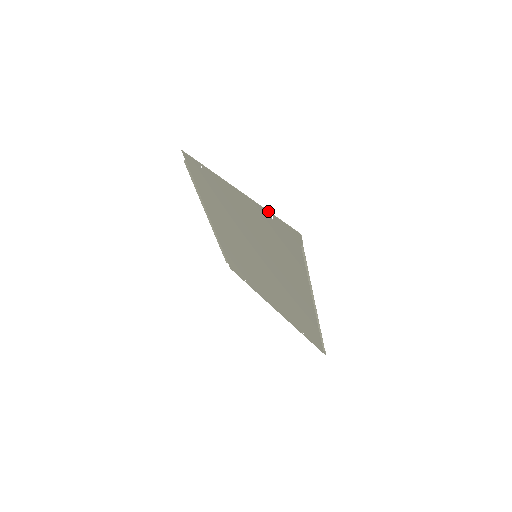
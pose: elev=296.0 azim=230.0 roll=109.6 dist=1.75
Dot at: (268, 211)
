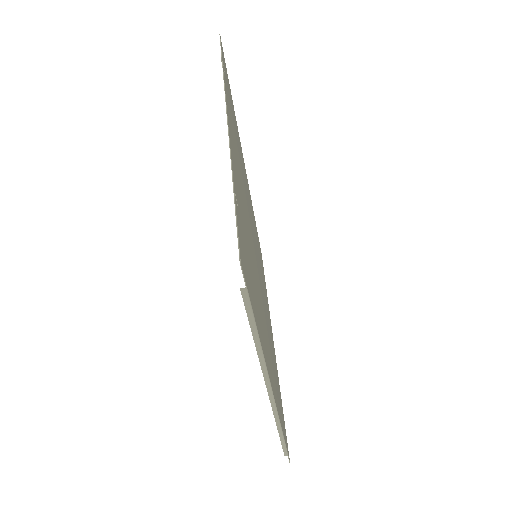
Dot at: occluded
